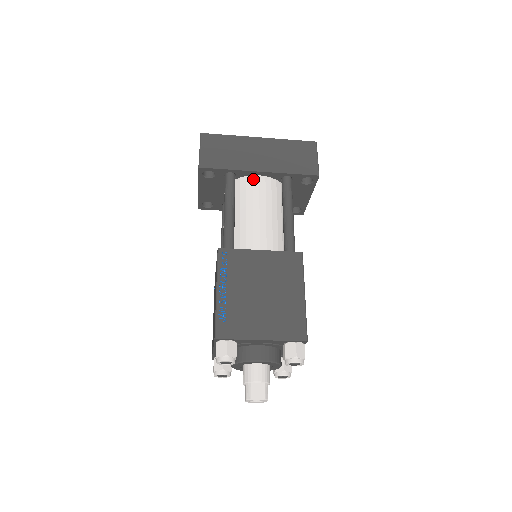
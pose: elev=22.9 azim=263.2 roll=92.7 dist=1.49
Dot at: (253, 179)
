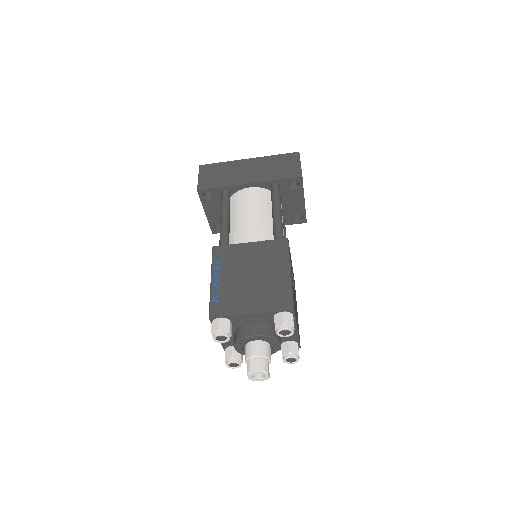
Dot at: (245, 191)
